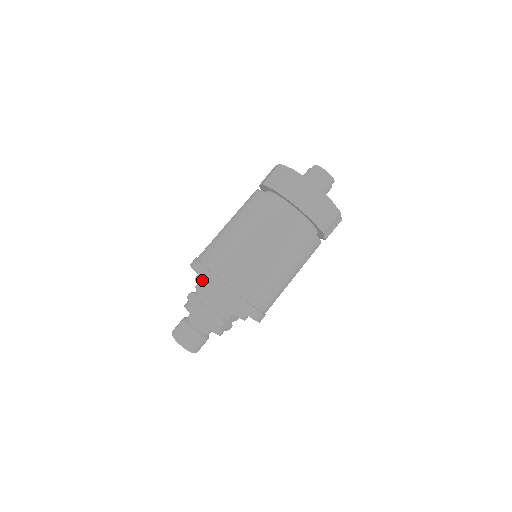
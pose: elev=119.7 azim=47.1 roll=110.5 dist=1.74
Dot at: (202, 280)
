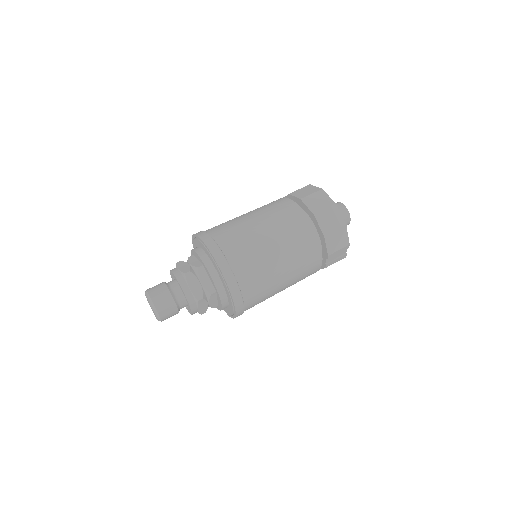
Dot at: (200, 249)
